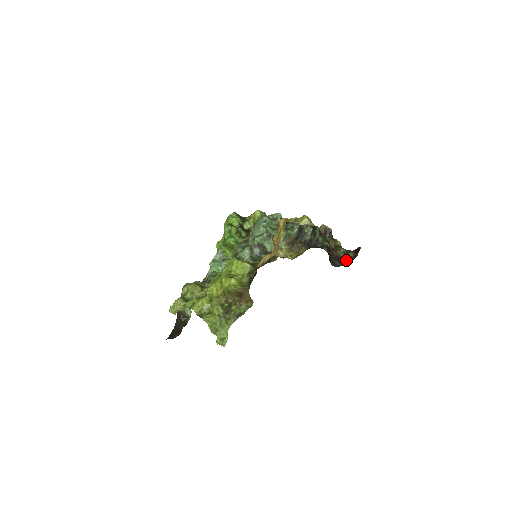
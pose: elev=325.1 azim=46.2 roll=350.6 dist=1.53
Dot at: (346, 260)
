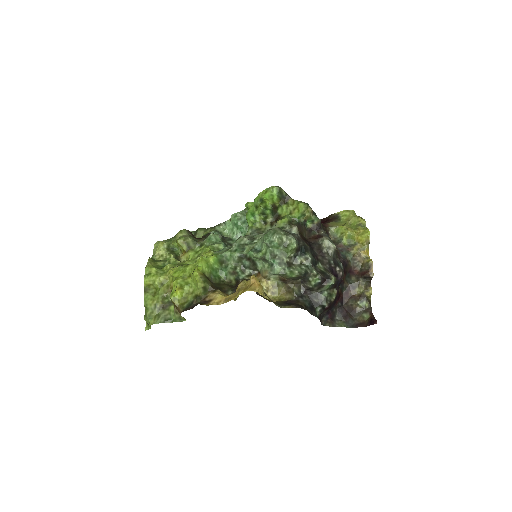
Dot at: (356, 318)
